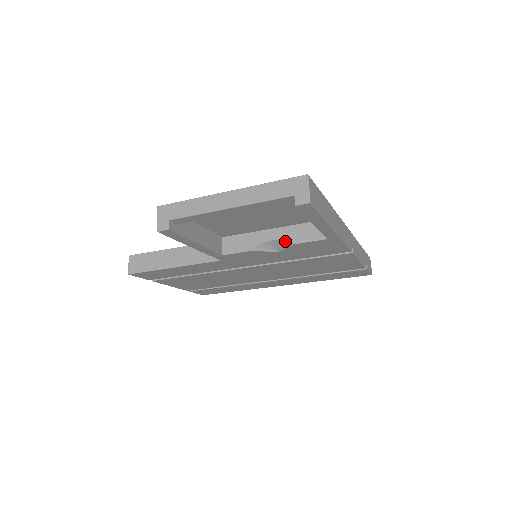
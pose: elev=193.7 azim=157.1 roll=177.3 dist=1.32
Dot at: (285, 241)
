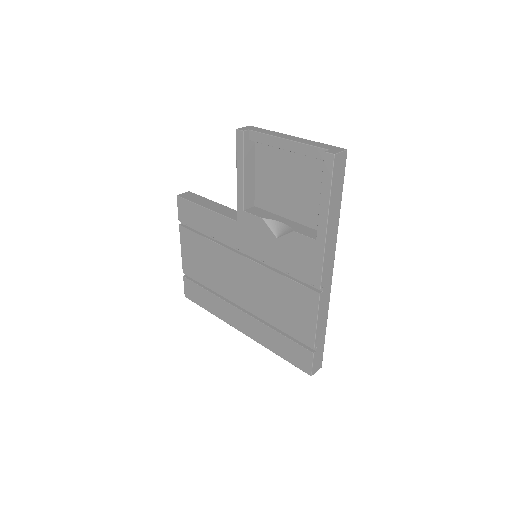
Dot at: (289, 227)
